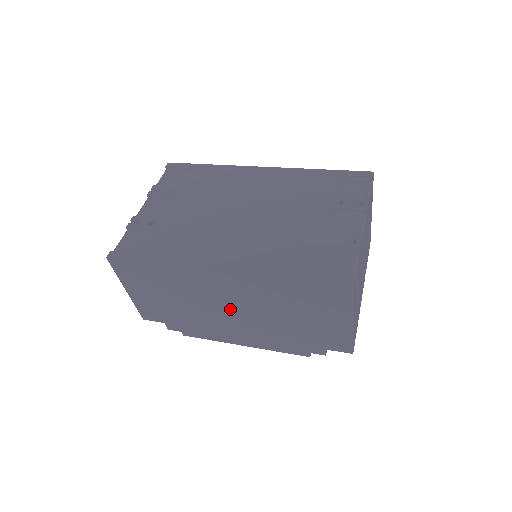
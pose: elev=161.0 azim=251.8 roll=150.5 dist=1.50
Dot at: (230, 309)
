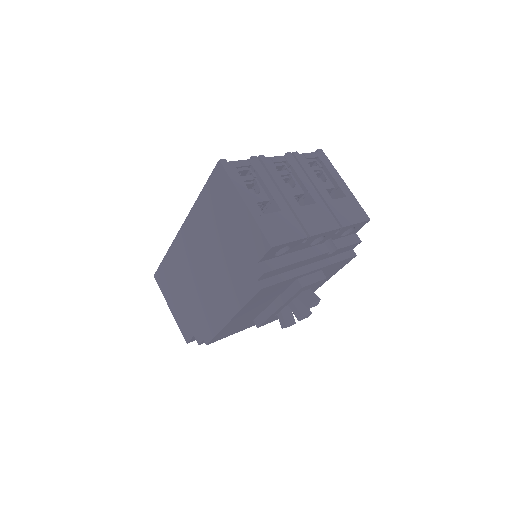
Dot at: (202, 269)
